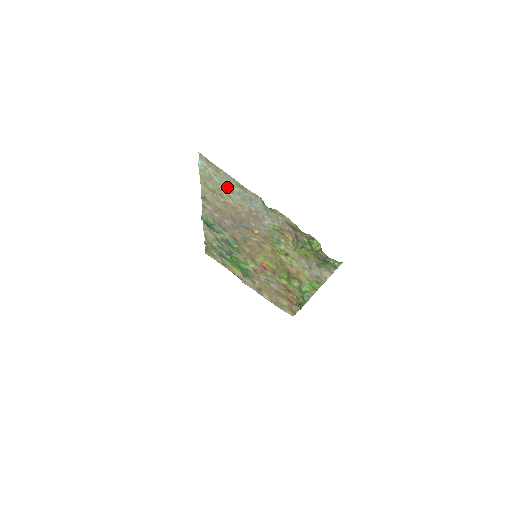
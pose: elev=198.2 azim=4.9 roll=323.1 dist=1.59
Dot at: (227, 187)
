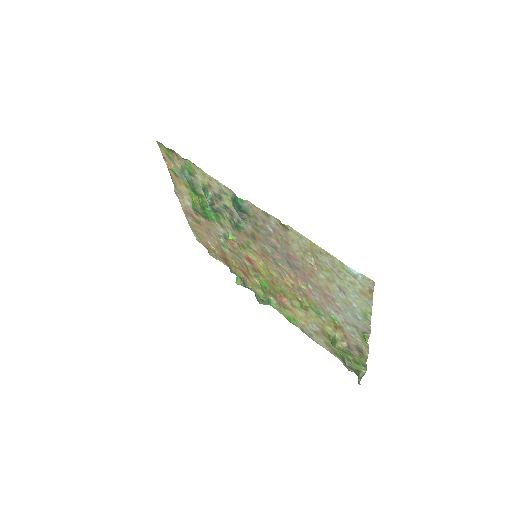
Dot at: (345, 289)
